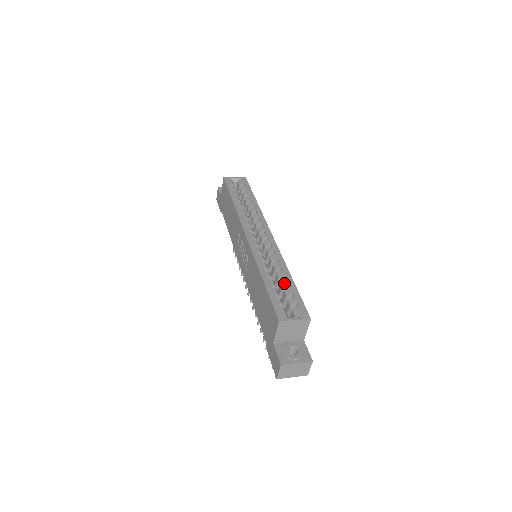
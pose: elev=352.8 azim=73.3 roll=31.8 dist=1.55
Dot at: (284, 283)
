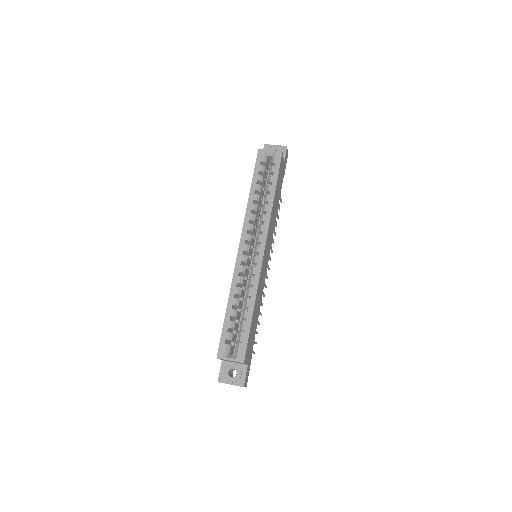
Dot at: (243, 316)
